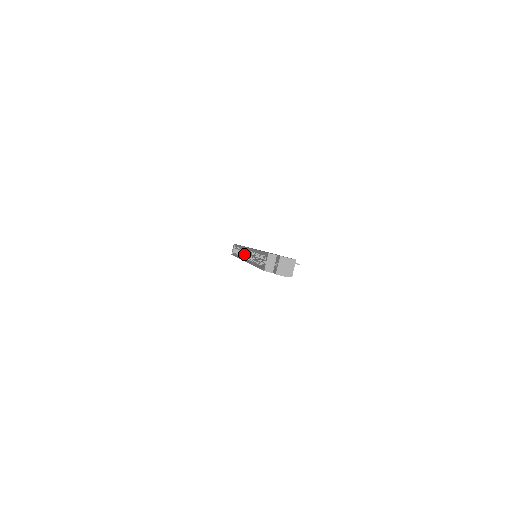
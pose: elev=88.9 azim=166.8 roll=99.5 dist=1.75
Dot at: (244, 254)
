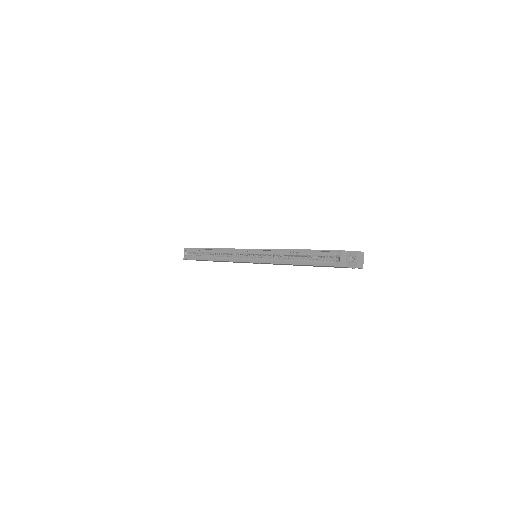
Dot at: (229, 256)
